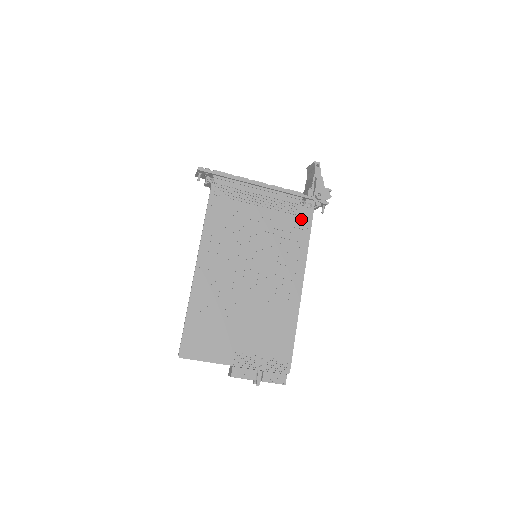
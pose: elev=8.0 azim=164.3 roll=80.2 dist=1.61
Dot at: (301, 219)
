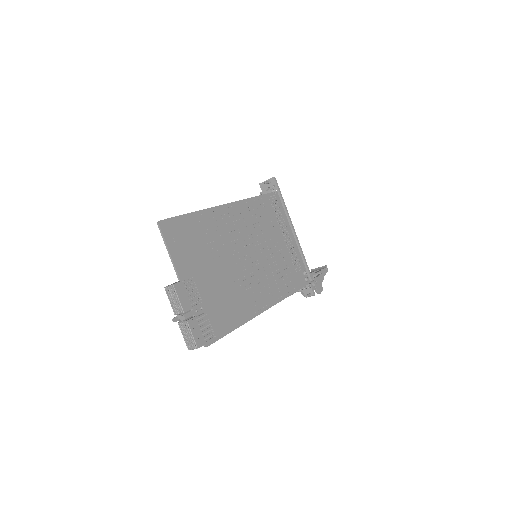
Dot at: (297, 278)
